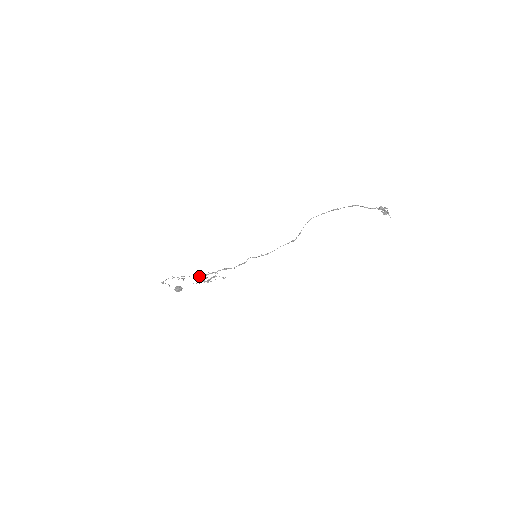
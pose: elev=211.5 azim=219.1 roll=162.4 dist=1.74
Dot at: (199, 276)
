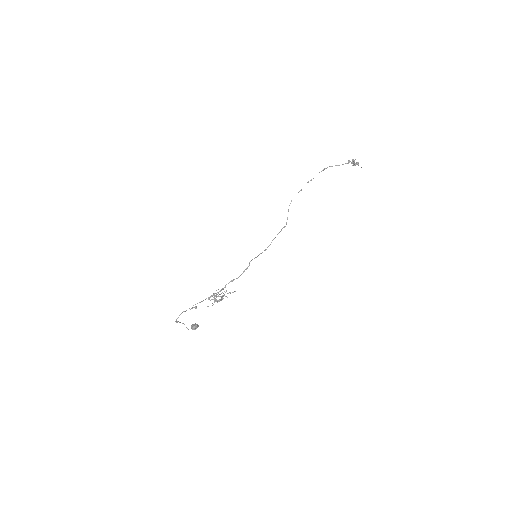
Dot at: occluded
